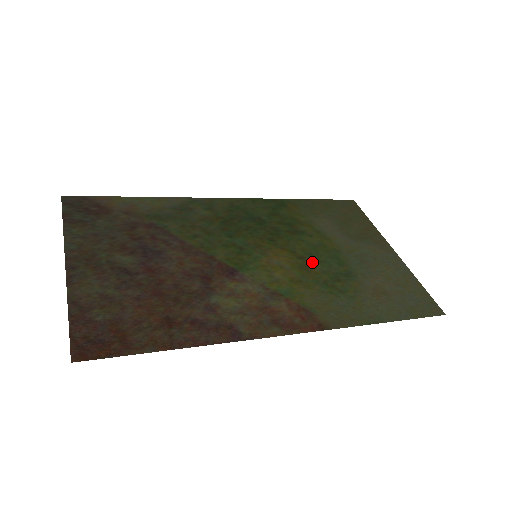
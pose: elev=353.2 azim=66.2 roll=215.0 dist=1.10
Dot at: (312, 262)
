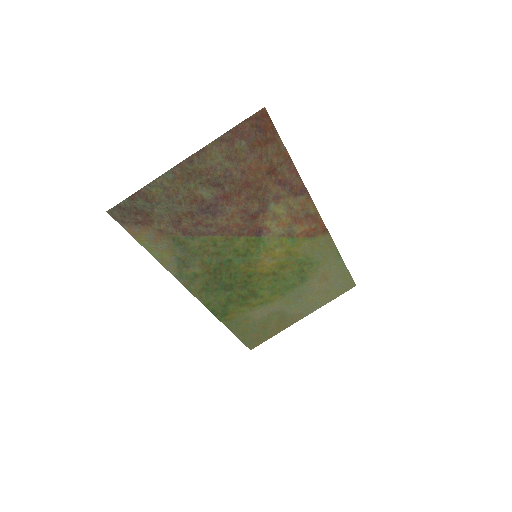
Dot at: (281, 275)
